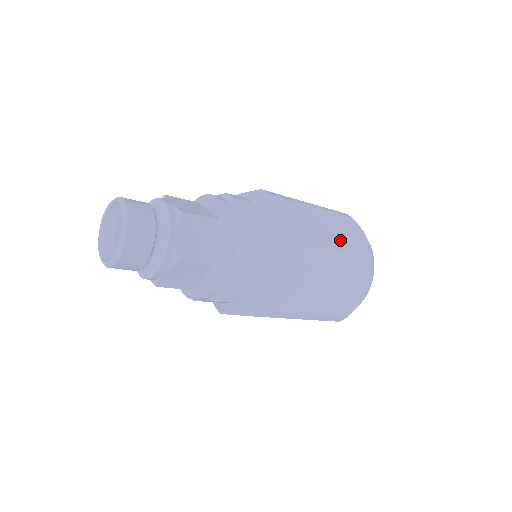
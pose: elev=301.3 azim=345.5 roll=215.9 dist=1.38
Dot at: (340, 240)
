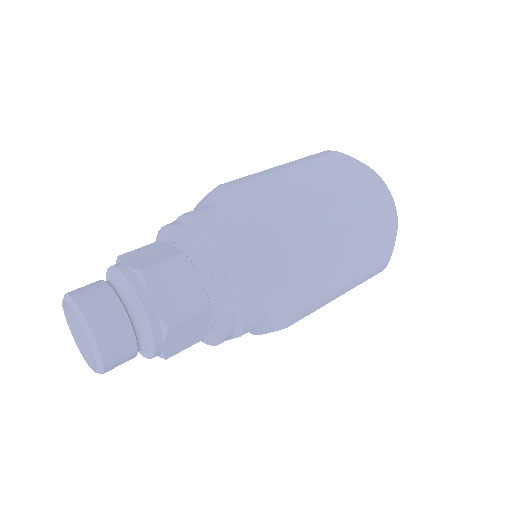
Dot at: (360, 260)
